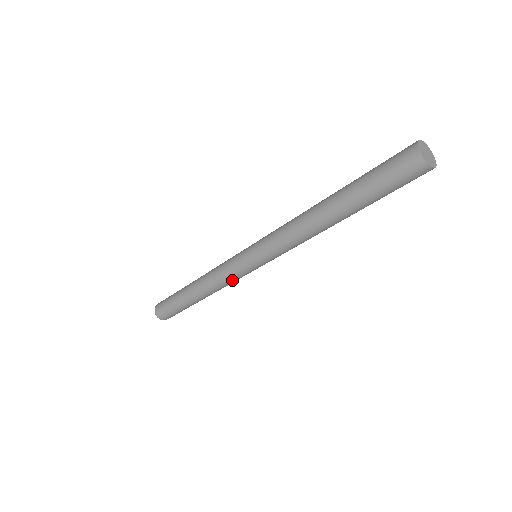
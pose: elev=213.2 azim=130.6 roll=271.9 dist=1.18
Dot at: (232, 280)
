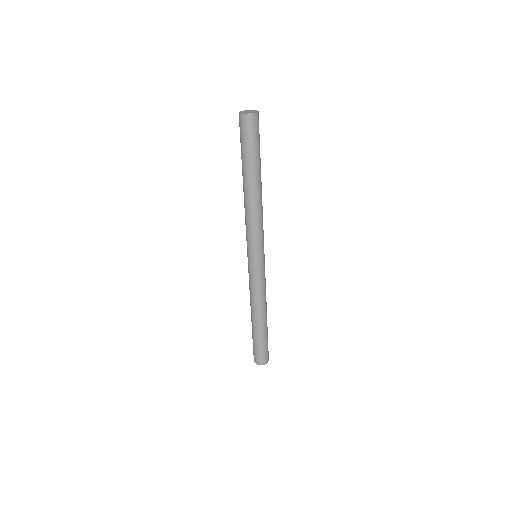
Dot at: (258, 285)
